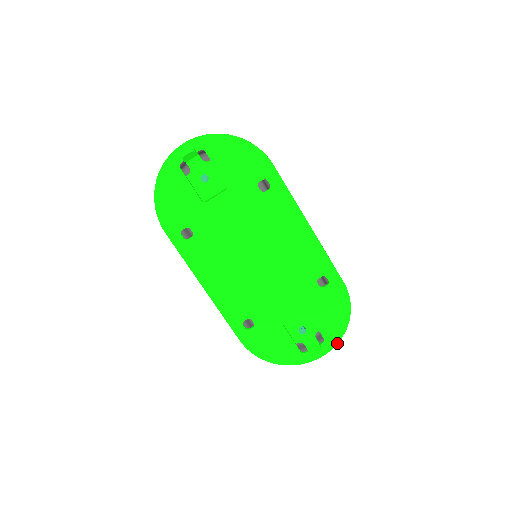
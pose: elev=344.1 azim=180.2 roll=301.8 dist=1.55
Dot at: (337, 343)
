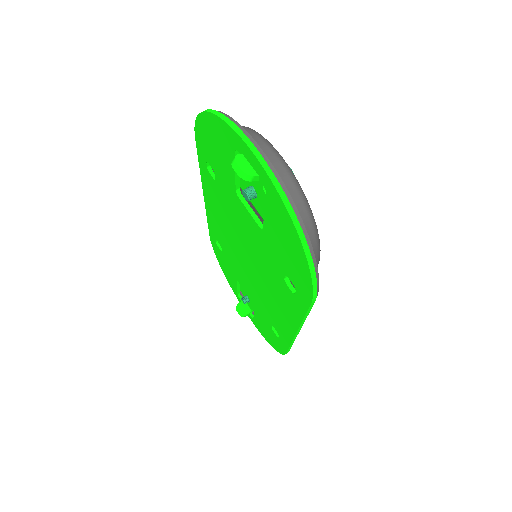
Dot at: (258, 330)
